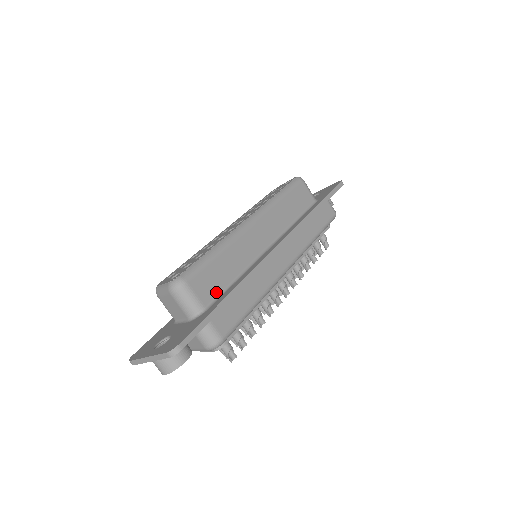
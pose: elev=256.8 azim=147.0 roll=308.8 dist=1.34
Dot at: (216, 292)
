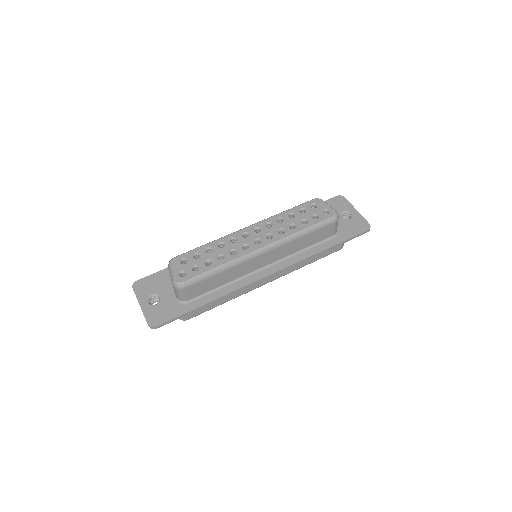
Dot at: (202, 293)
